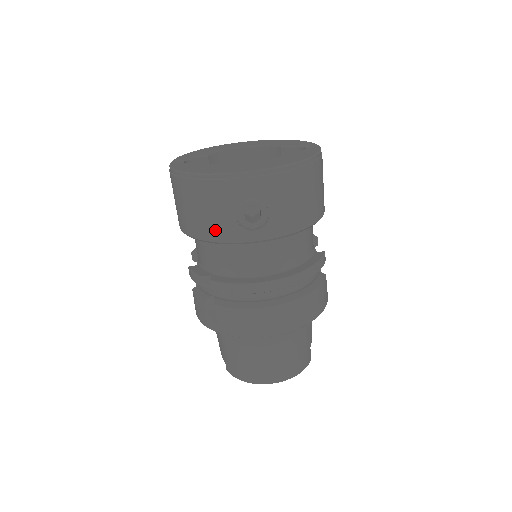
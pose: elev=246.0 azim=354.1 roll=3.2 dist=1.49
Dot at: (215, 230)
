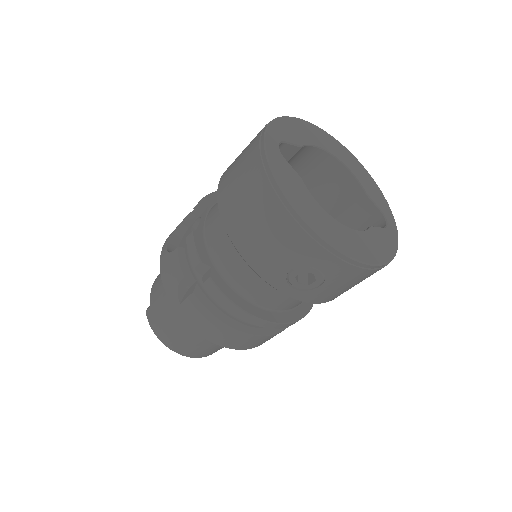
Dot at: (260, 259)
